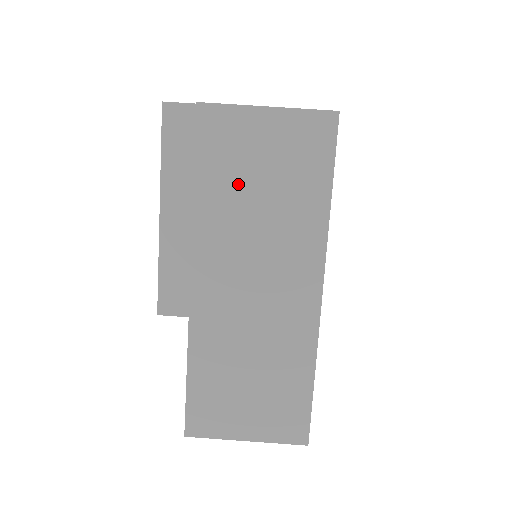
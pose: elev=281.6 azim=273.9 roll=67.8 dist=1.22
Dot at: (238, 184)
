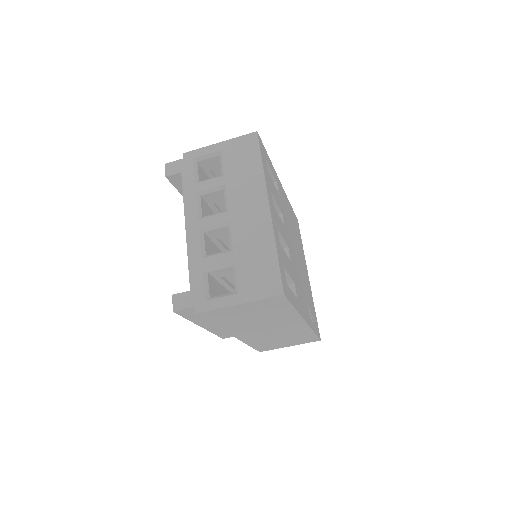
Dot at: (239, 319)
